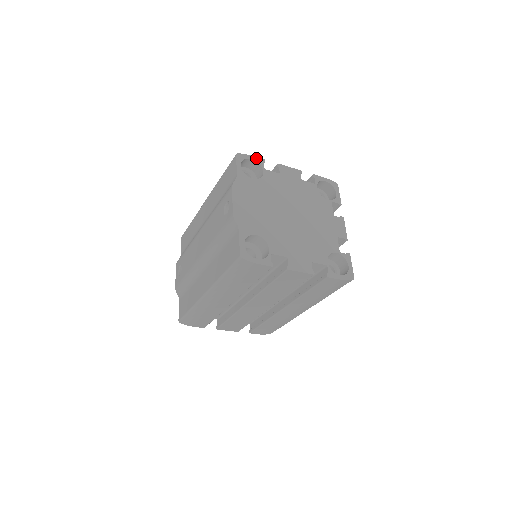
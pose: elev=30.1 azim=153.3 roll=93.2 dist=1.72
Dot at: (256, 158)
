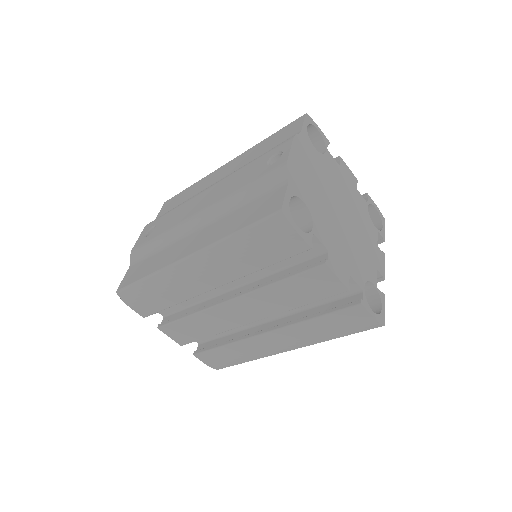
Dot at: (322, 133)
